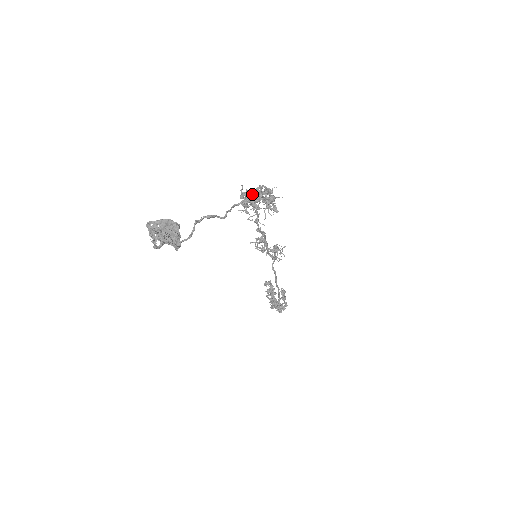
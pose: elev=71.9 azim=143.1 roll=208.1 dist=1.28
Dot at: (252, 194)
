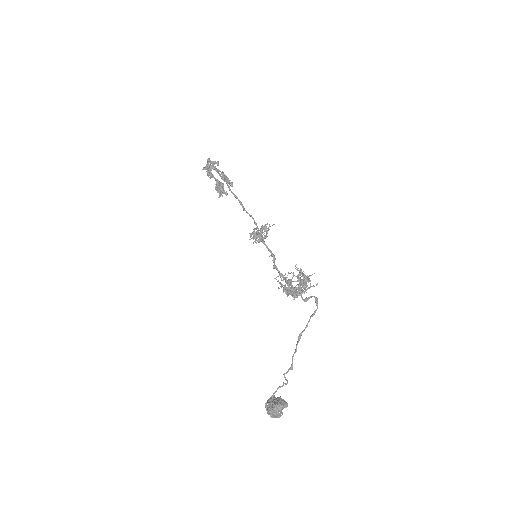
Dot at: (297, 291)
